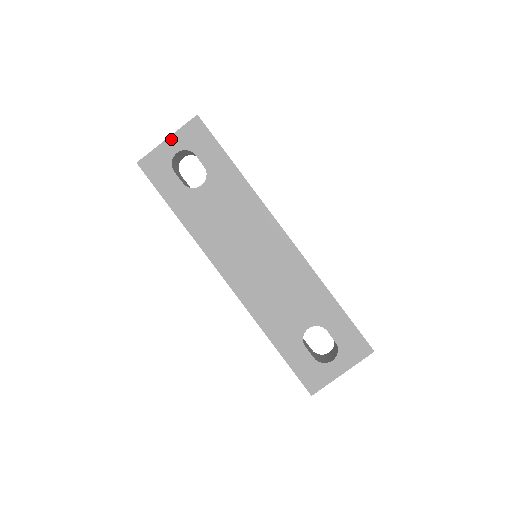
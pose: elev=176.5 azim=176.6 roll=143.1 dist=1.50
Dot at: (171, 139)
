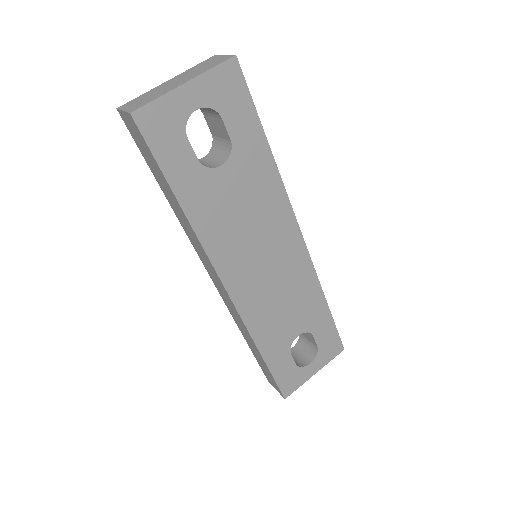
Dot at: (192, 85)
